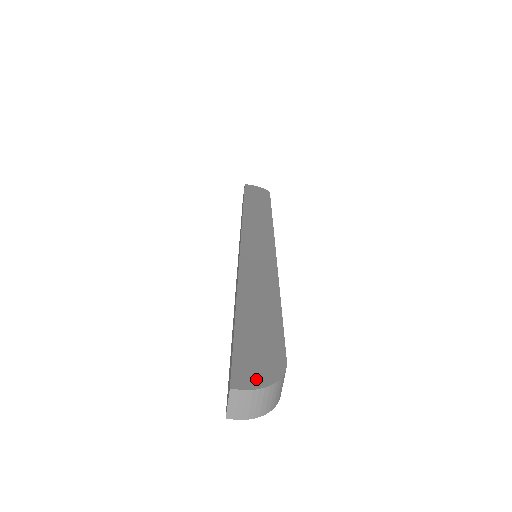
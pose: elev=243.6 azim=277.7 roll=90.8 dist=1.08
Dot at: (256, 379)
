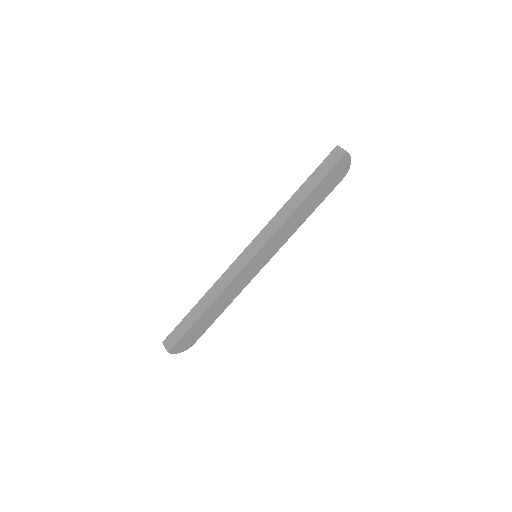
Dot at: (179, 350)
